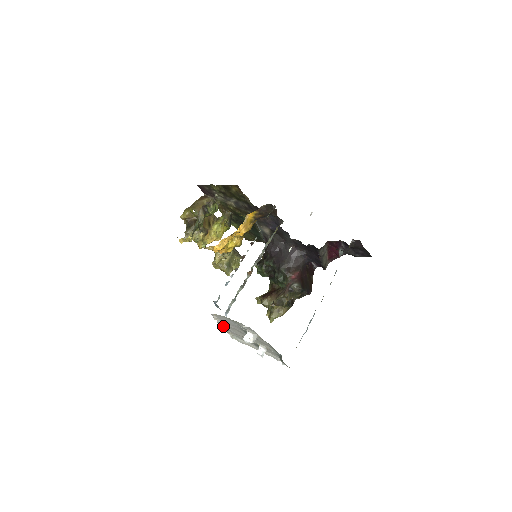
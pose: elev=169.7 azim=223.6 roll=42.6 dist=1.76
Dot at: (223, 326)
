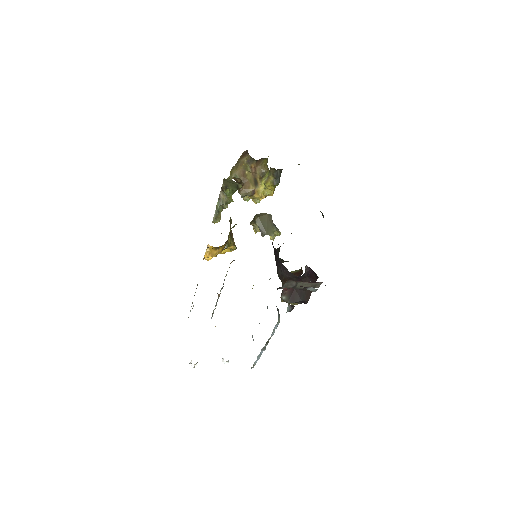
Dot at: occluded
